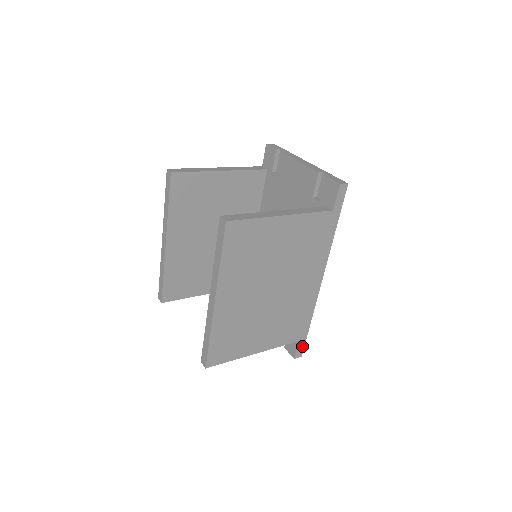
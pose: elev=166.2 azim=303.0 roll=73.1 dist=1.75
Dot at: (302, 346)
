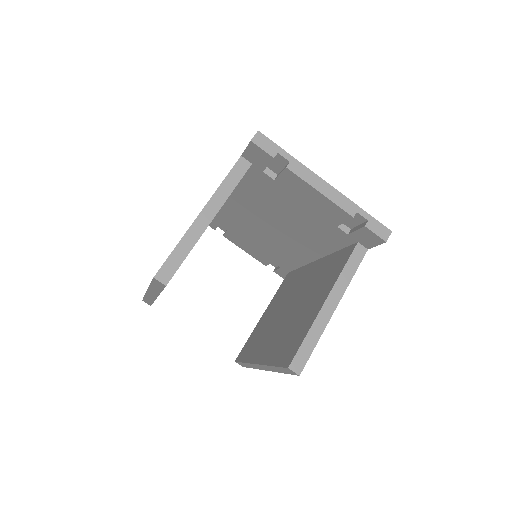
Dot at: occluded
